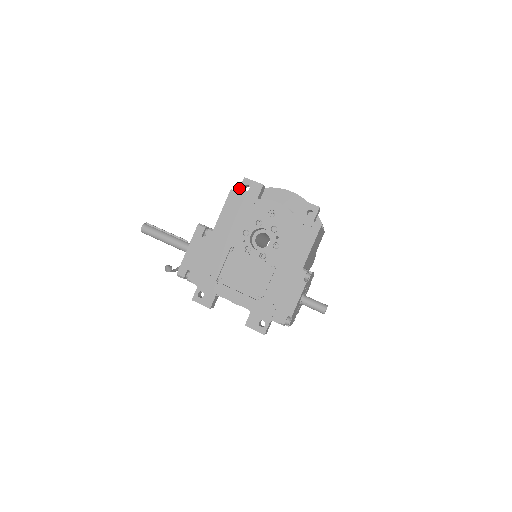
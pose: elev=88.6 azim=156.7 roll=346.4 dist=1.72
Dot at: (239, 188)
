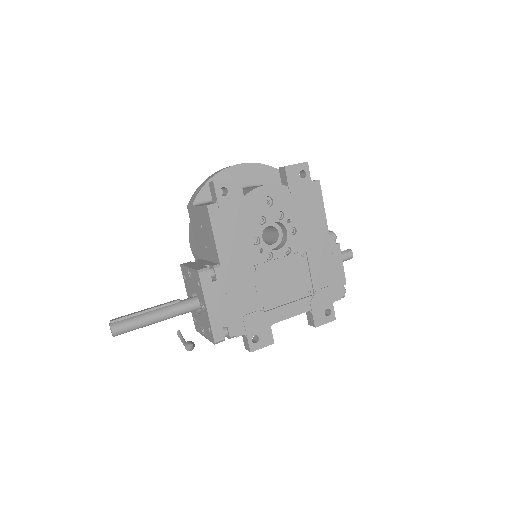
Dot at: (216, 198)
